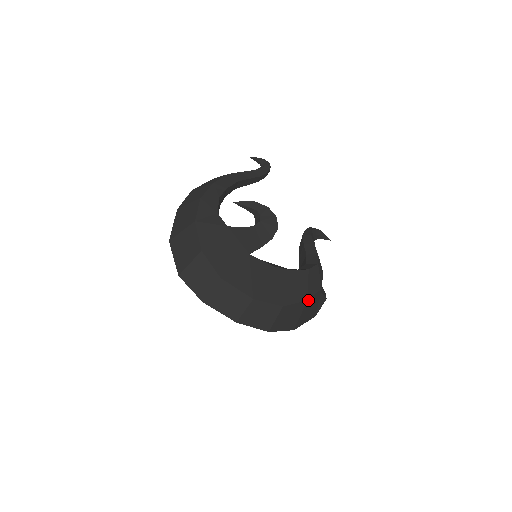
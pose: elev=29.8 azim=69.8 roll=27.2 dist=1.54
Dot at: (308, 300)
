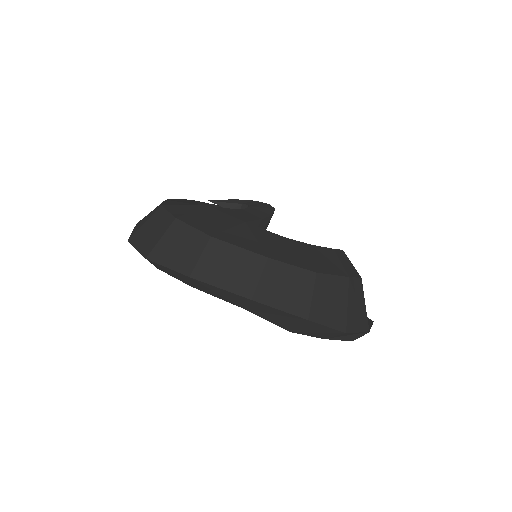
Dot at: (349, 279)
